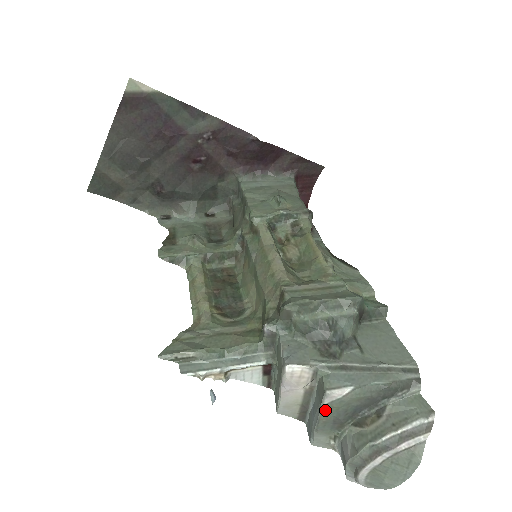
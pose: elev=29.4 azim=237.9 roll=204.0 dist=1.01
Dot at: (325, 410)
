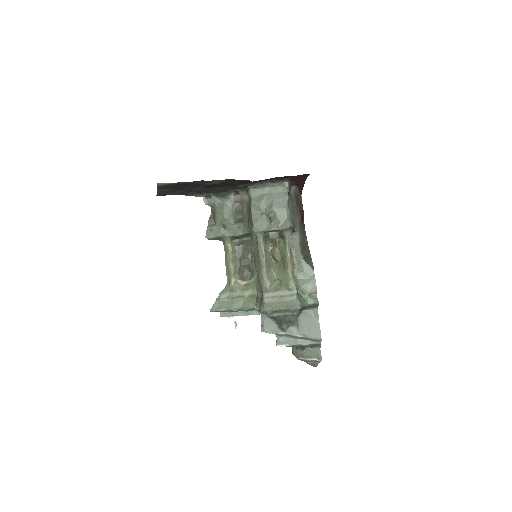
Dot at: occluded
